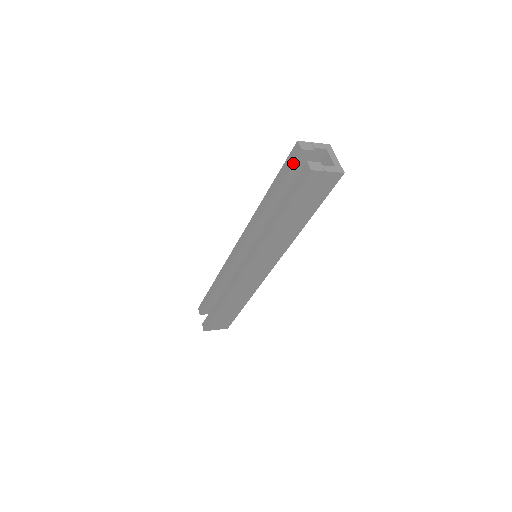
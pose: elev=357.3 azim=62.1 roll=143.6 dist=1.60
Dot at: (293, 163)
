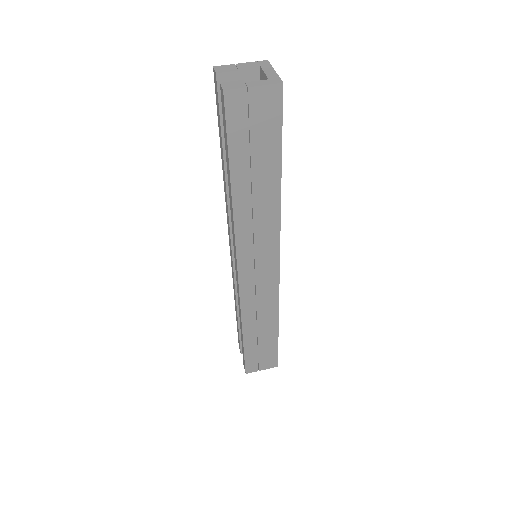
Dot at: (219, 100)
